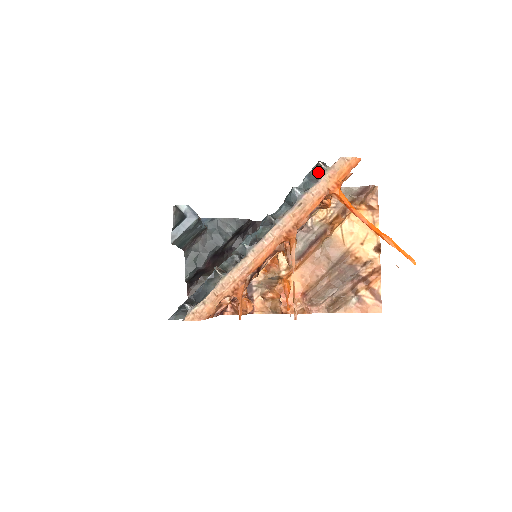
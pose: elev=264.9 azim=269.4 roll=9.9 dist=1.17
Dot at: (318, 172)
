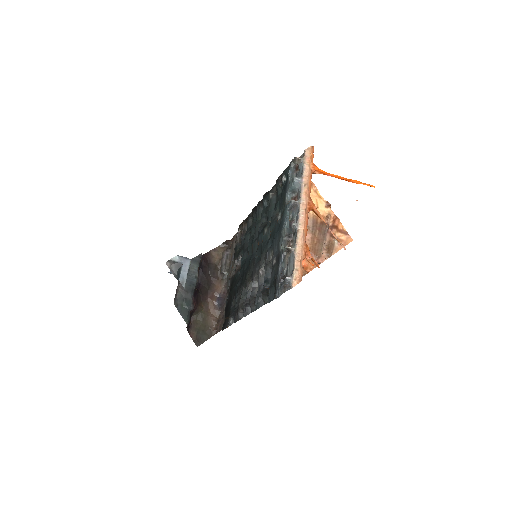
Dot at: (295, 165)
